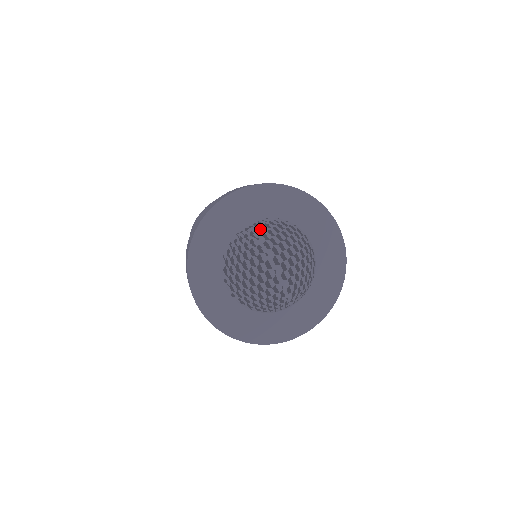
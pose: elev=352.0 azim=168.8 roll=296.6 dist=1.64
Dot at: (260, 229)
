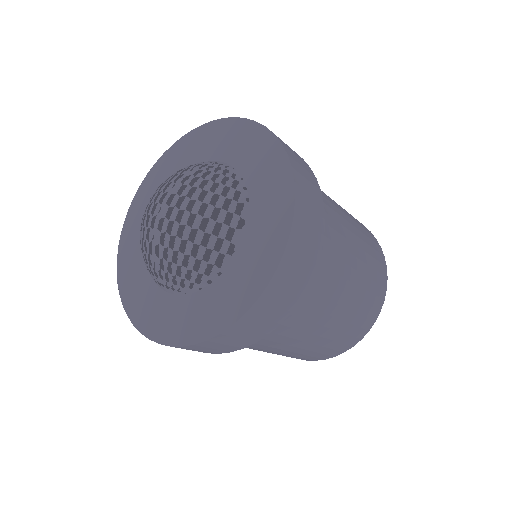
Dot at: (208, 166)
